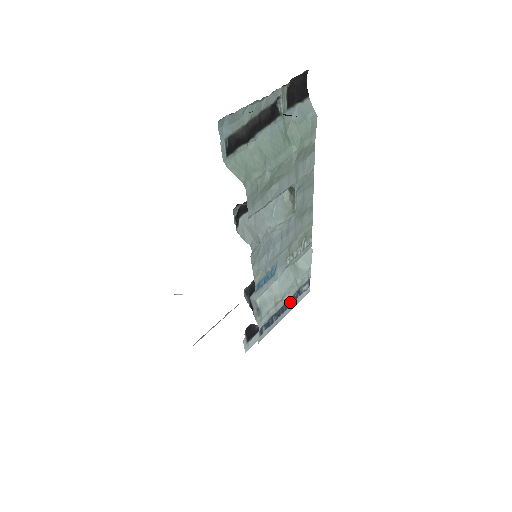
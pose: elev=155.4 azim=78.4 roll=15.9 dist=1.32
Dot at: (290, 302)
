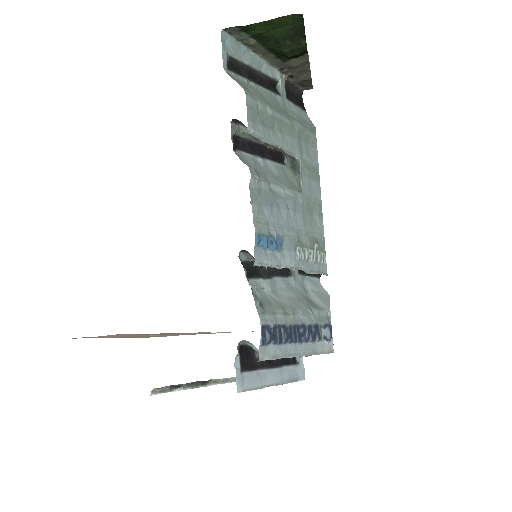
Dot at: (305, 334)
